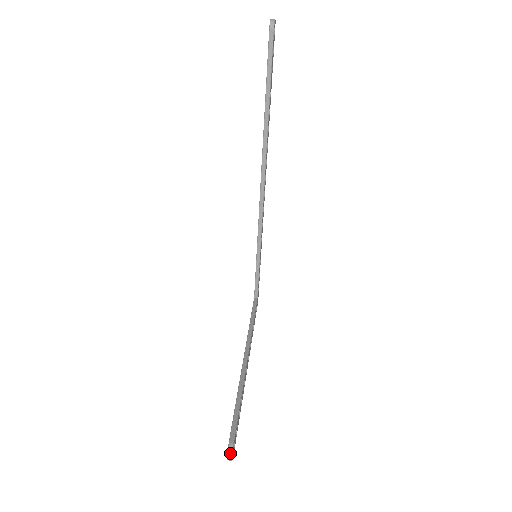
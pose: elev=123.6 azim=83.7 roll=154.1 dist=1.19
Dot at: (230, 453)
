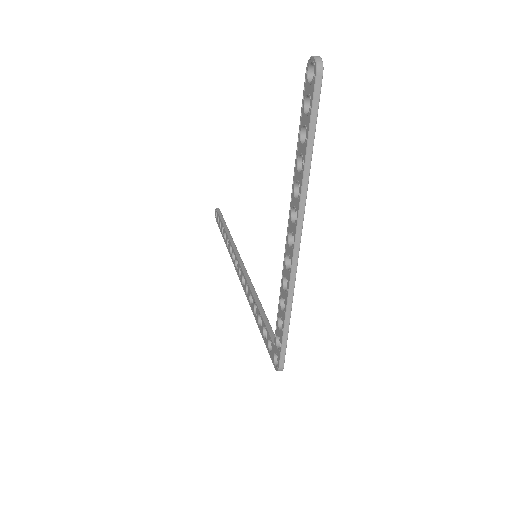
Dot at: (313, 58)
